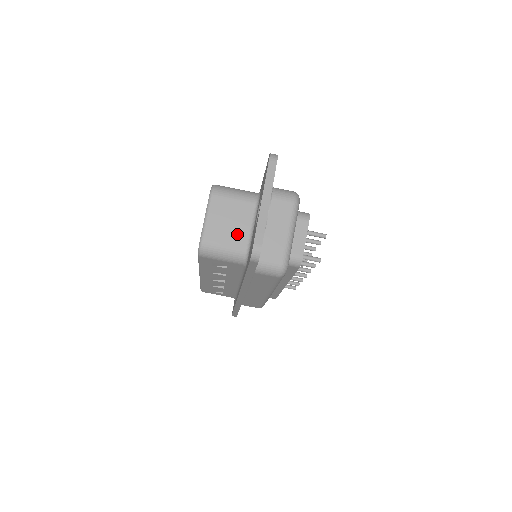
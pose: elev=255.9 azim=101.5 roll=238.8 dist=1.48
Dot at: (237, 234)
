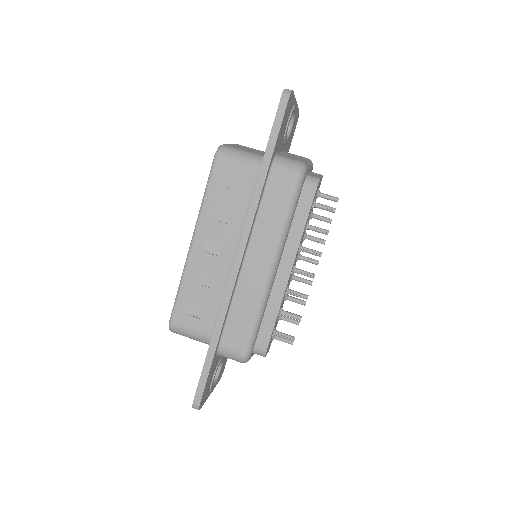
Dot at: (256, 152)
